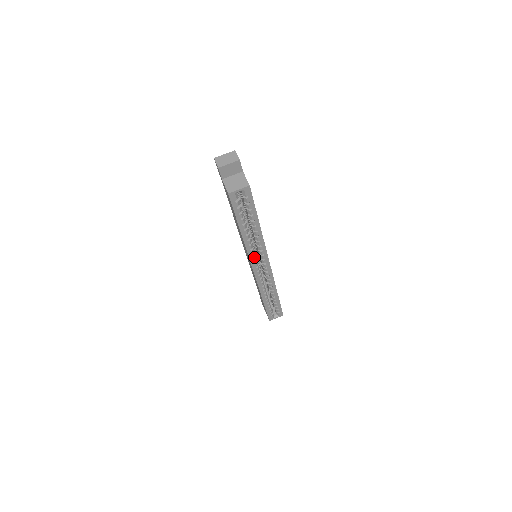
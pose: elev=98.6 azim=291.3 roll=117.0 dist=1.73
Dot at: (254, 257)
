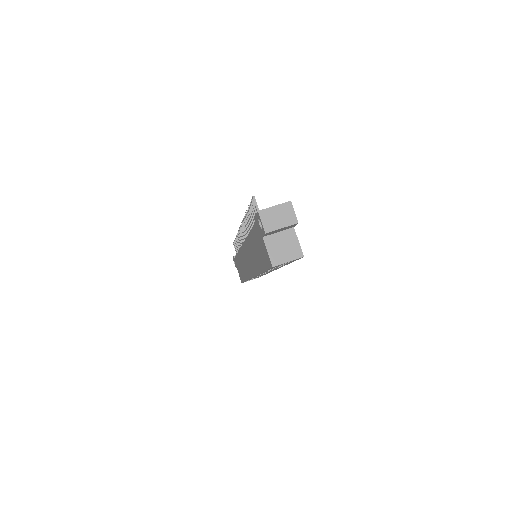
Dot at: occluded
